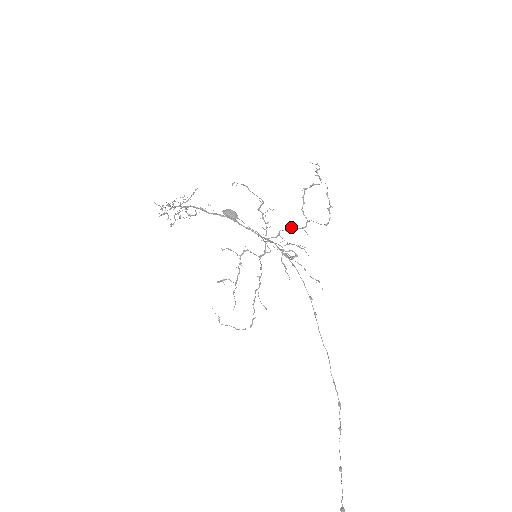
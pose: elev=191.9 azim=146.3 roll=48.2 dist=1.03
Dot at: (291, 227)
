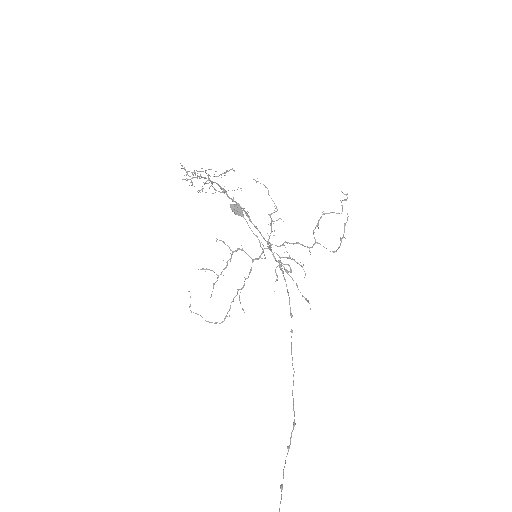
Dot at: (297, 242)
